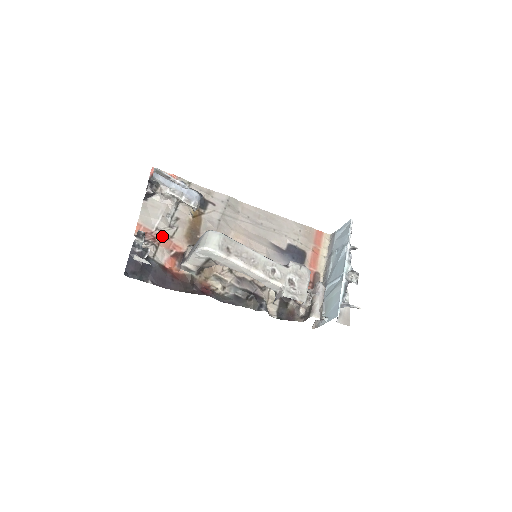
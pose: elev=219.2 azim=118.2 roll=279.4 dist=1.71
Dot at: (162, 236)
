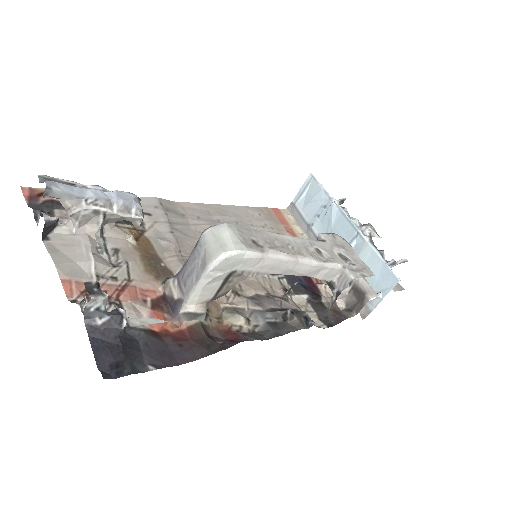
Dot at: (114, 285)
